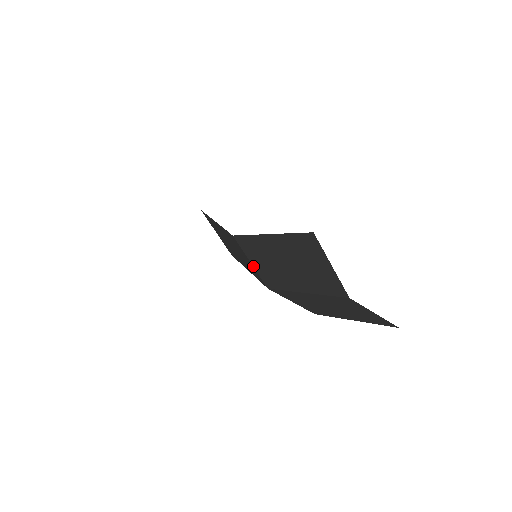
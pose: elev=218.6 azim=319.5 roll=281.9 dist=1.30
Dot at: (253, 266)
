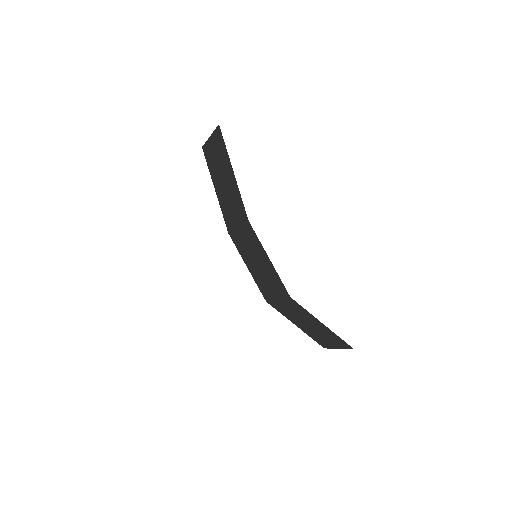
Dot at: (277, 300)
